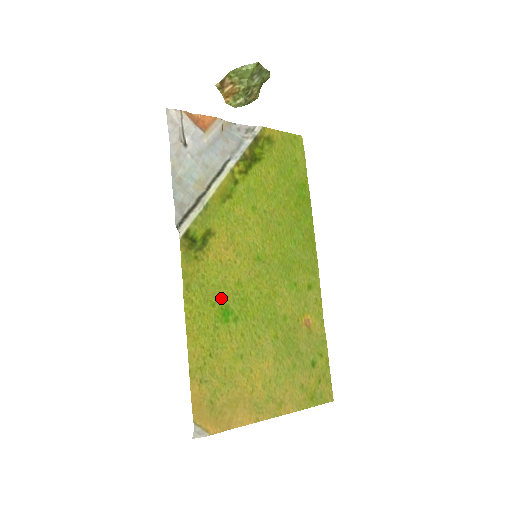
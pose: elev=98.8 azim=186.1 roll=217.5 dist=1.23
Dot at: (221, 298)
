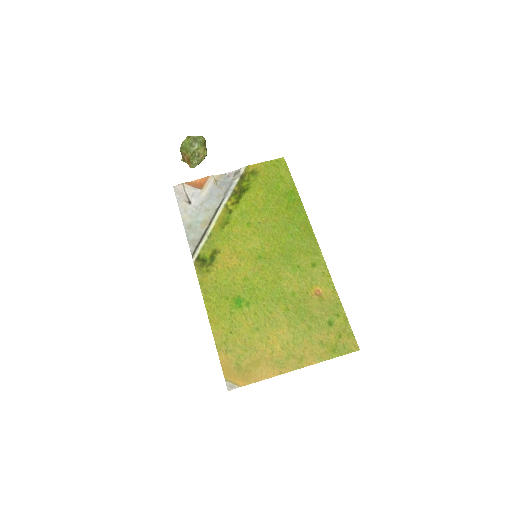
Dot at: (233, 292)
